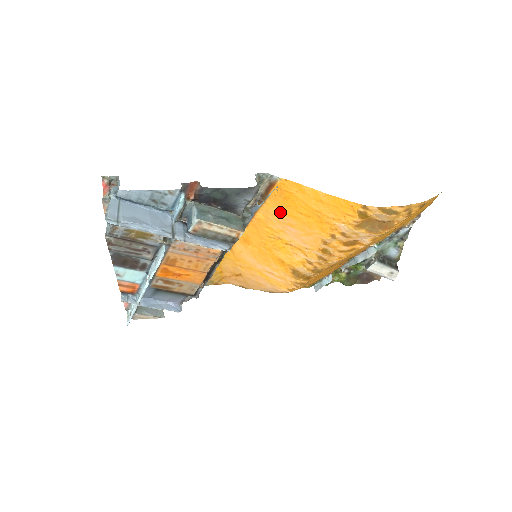
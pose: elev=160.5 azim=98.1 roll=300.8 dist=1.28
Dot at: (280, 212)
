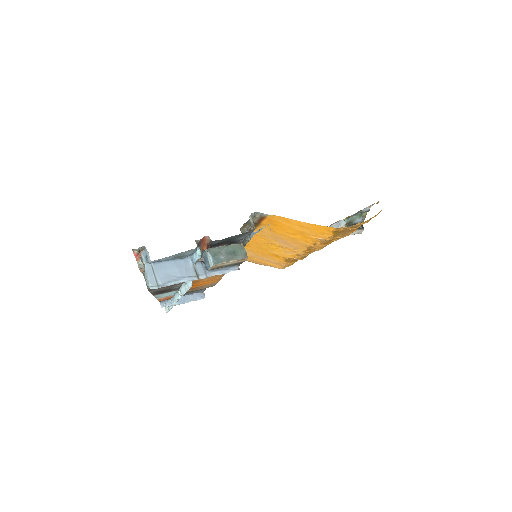
Dot at: (271, 232)
